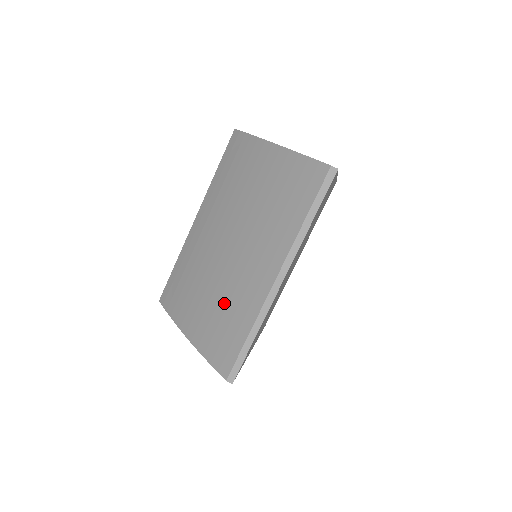
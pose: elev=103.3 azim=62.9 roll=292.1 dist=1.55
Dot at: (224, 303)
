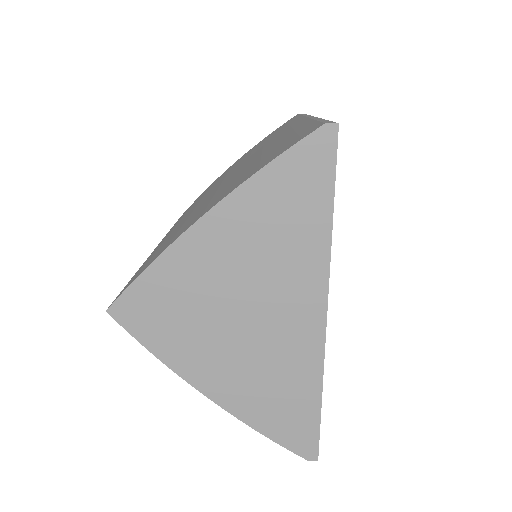
Dot at: (254, 162)
